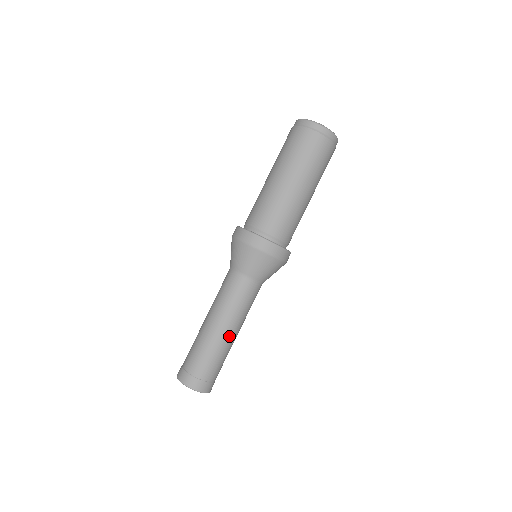
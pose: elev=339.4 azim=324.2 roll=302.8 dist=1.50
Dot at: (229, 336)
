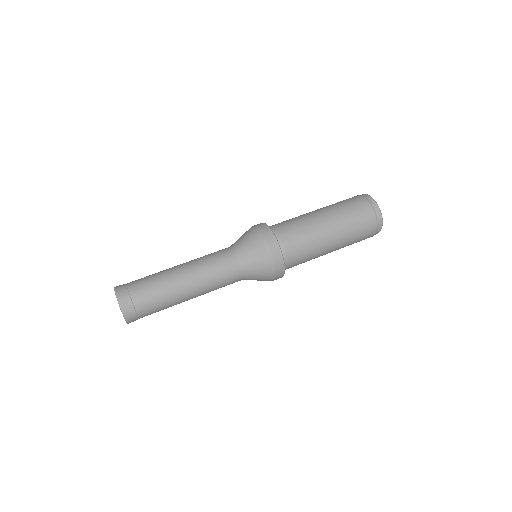
Dot at: (178, 272)
